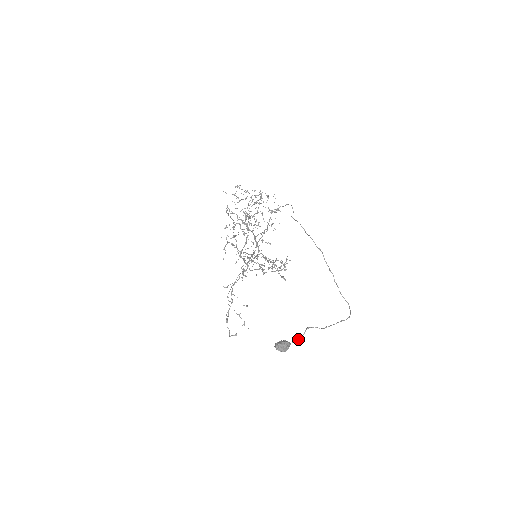
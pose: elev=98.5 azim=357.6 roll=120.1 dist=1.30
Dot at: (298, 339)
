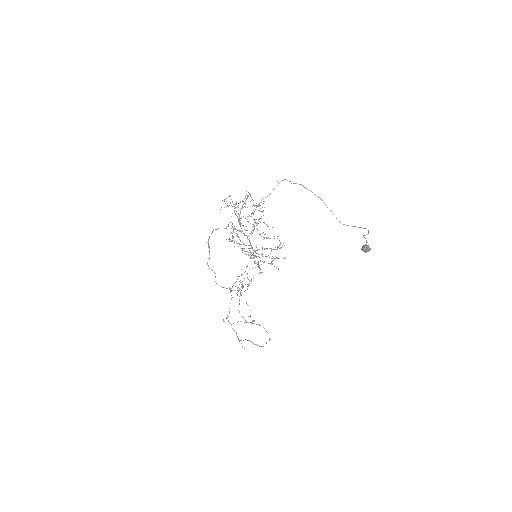
Dot at: (367, 242)
